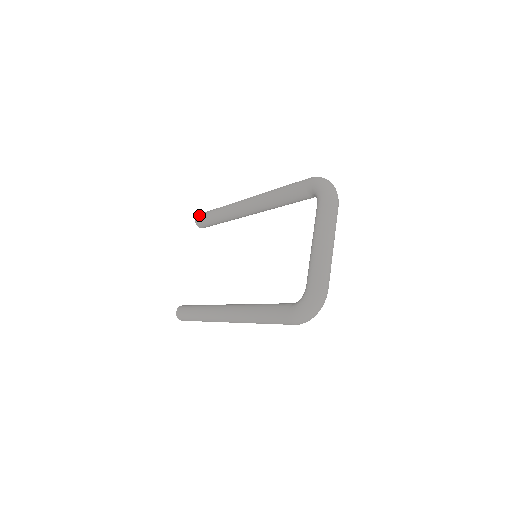
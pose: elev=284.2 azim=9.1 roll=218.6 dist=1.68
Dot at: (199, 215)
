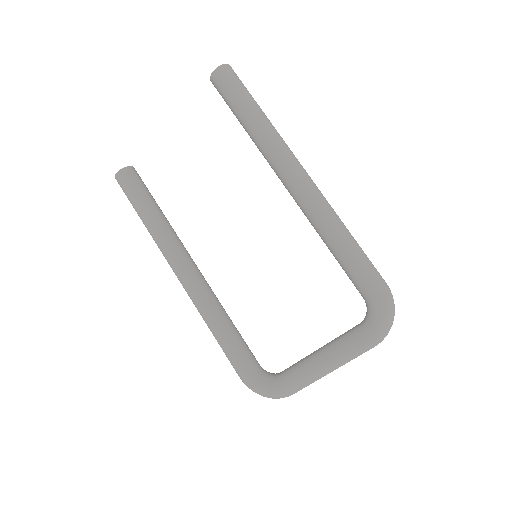
Dot at: (224, 74)
